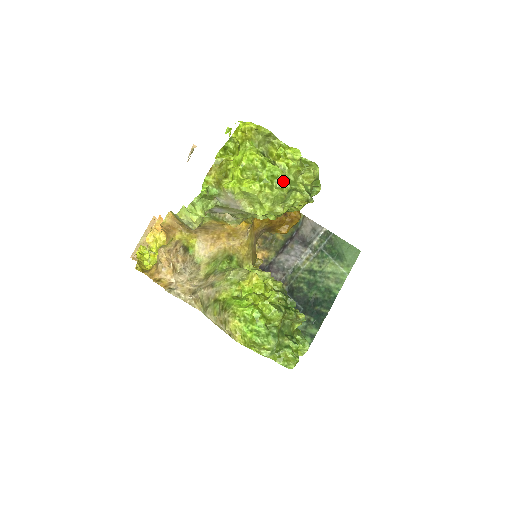
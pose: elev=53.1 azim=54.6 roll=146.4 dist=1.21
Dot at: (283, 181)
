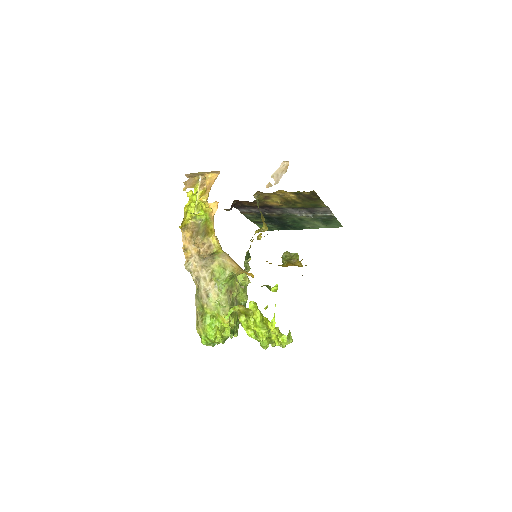
Dot at: (265, 347)
